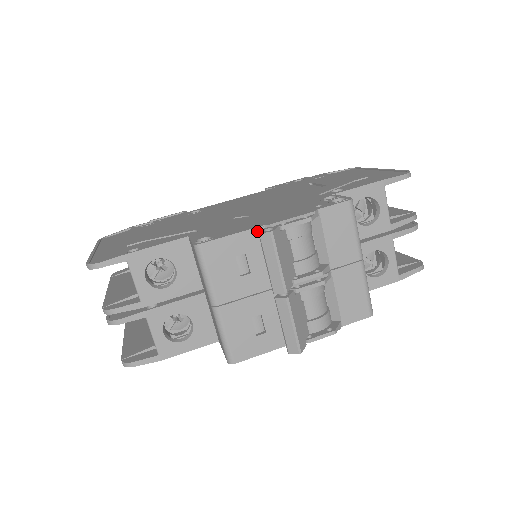
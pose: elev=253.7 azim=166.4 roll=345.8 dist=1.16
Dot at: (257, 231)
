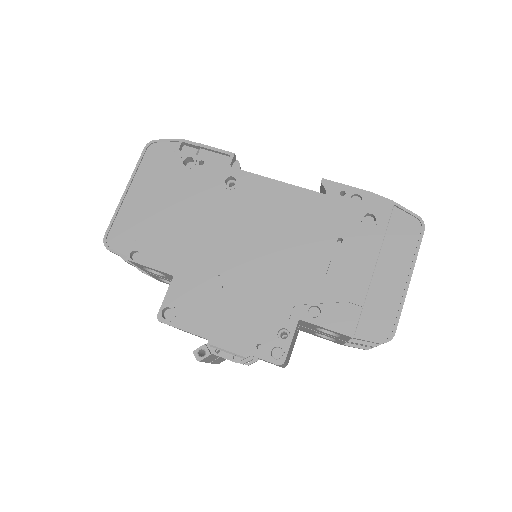
Dot at: (202, 337)
